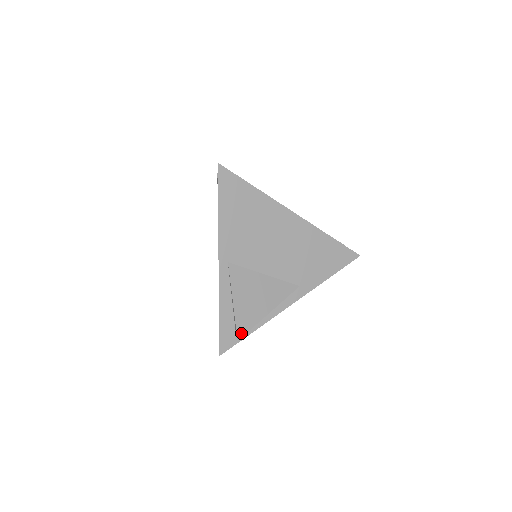
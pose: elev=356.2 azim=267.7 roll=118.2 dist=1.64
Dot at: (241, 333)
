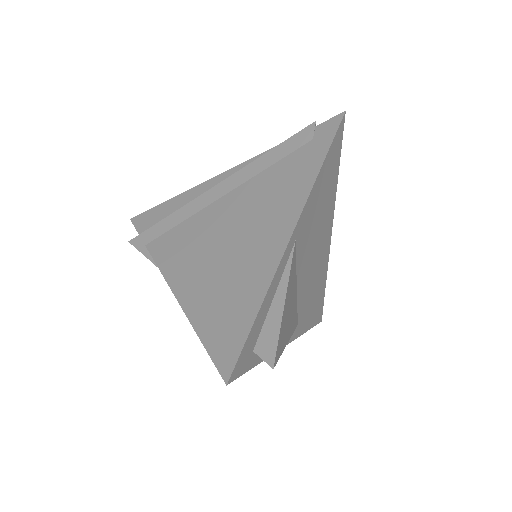
Dot at: (276, 358)
